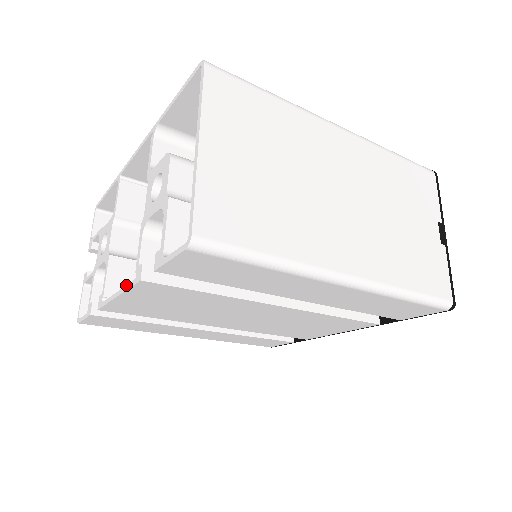
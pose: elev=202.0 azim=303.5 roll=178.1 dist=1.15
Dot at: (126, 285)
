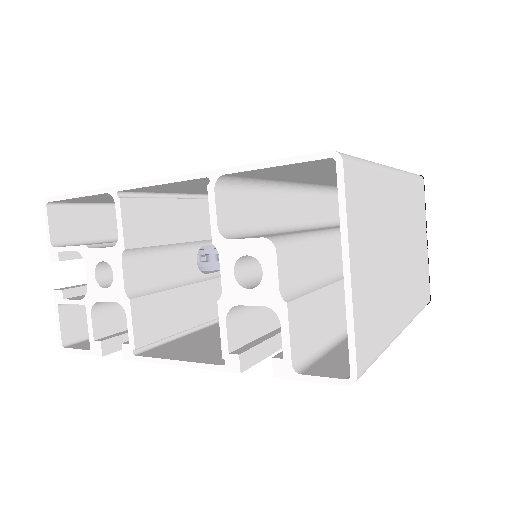
Dot at: (202, 363)
